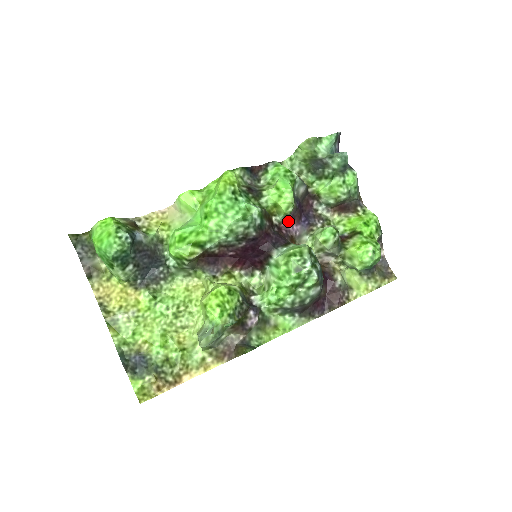
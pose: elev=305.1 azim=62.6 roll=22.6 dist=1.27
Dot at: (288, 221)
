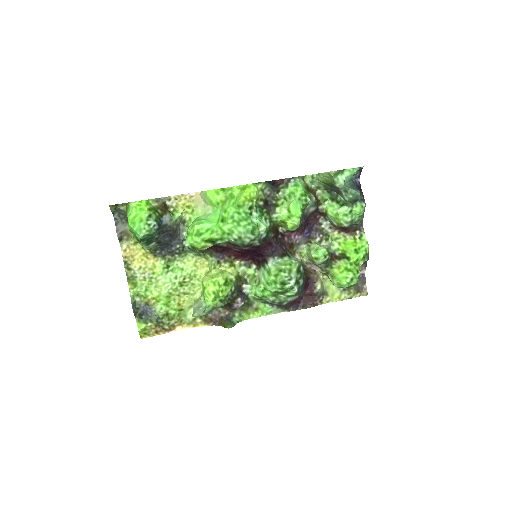
Dot at: (292, 232)
